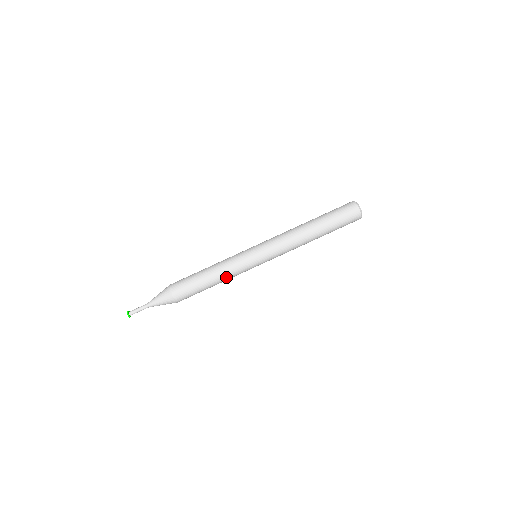
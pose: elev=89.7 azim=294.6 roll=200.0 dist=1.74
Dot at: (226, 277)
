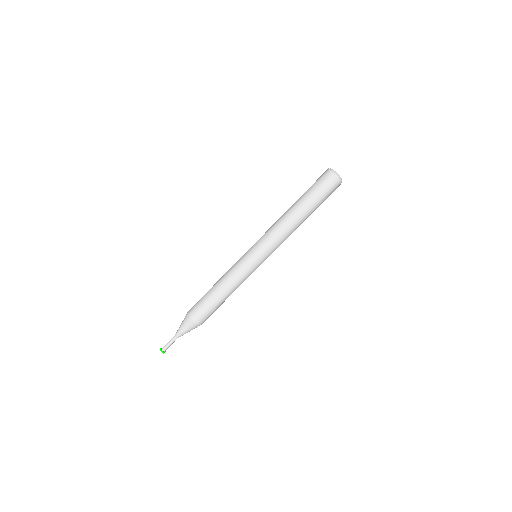
Dot at: (237, 287)
